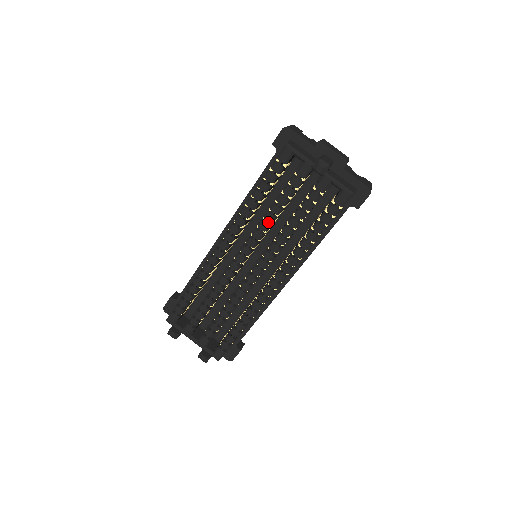
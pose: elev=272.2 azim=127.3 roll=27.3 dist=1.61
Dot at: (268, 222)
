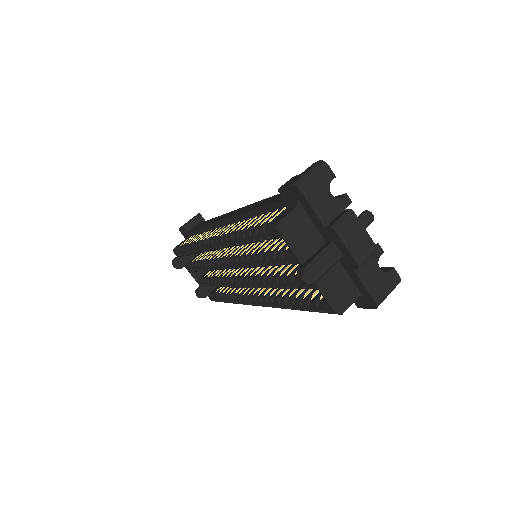
Dot at: occluded
